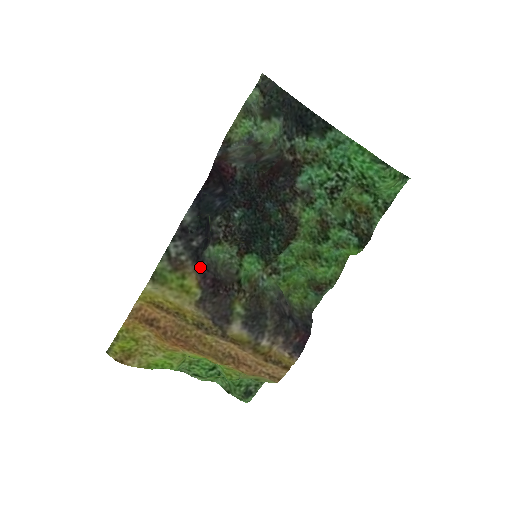
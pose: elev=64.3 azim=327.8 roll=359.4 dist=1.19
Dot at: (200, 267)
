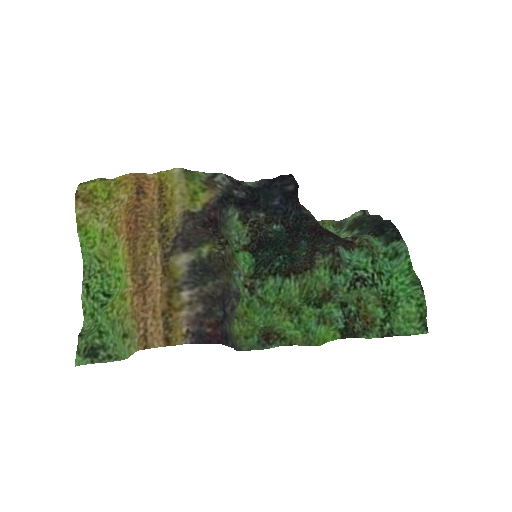
Dot at: (220, 202)
